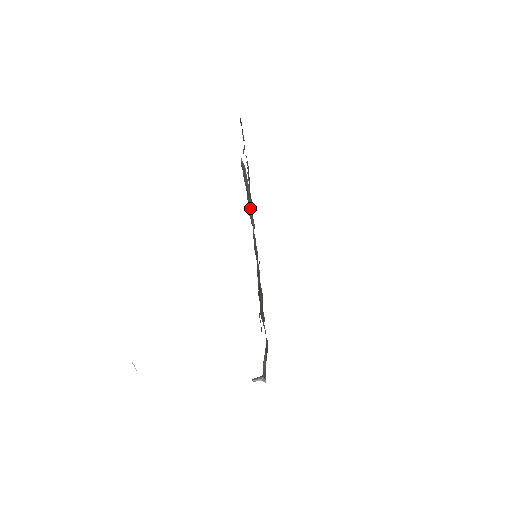
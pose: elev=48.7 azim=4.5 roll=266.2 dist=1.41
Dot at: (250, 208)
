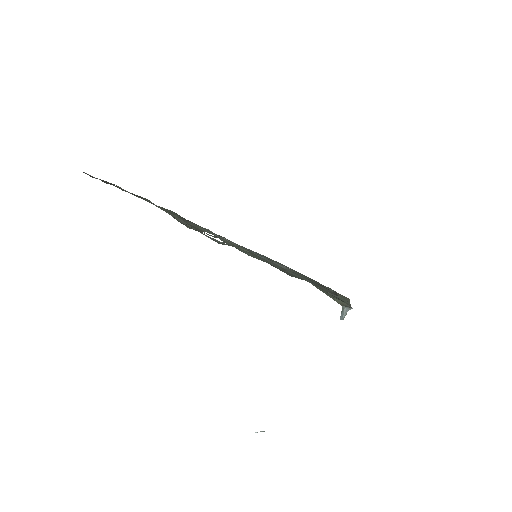
Dot at: occluded
